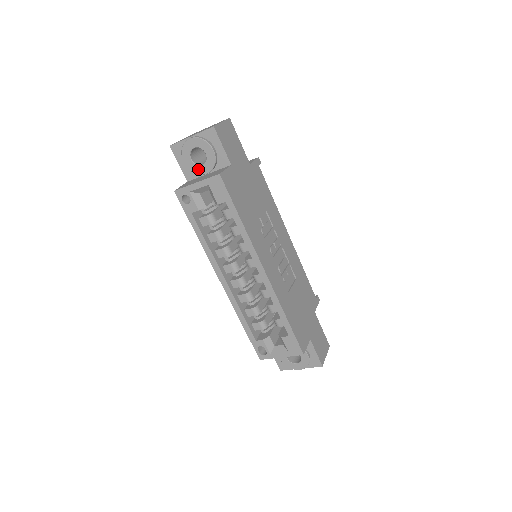
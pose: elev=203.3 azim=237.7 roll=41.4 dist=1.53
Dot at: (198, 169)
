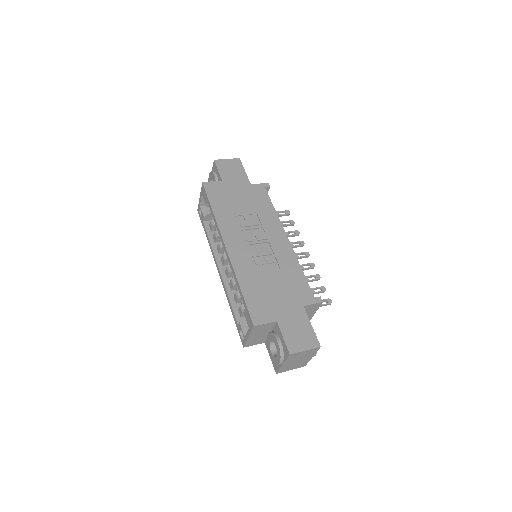
Dot at: occluded
